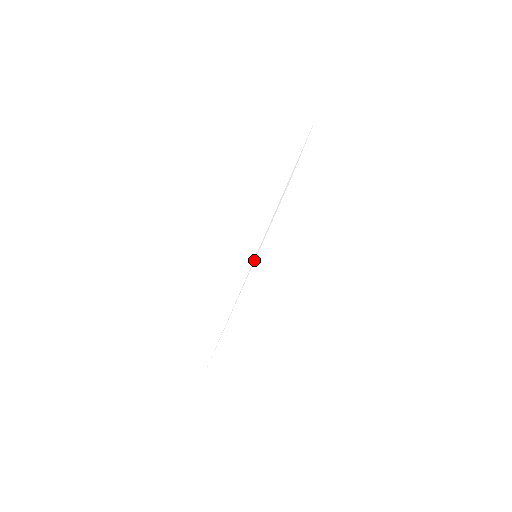
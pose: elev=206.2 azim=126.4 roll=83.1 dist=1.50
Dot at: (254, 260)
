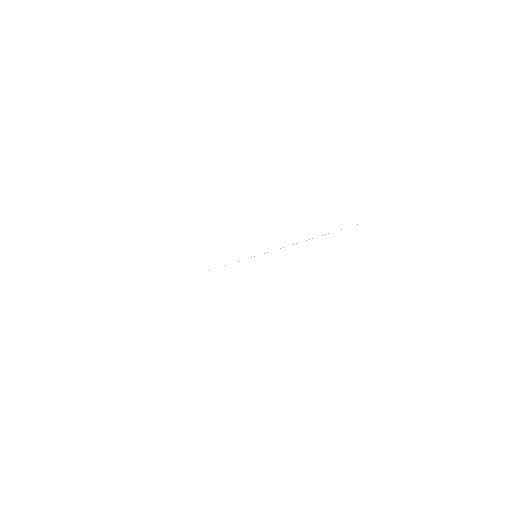
Dot at: occluded
